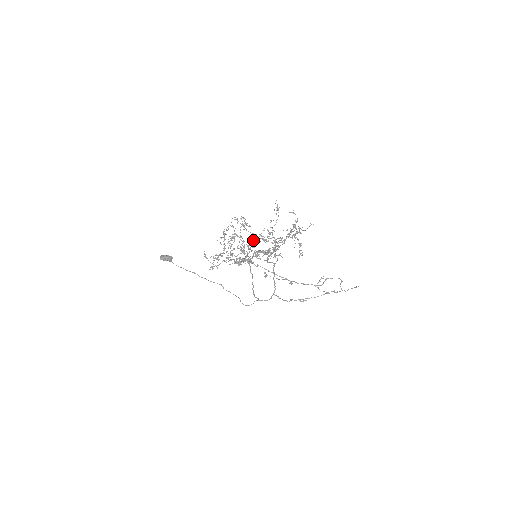
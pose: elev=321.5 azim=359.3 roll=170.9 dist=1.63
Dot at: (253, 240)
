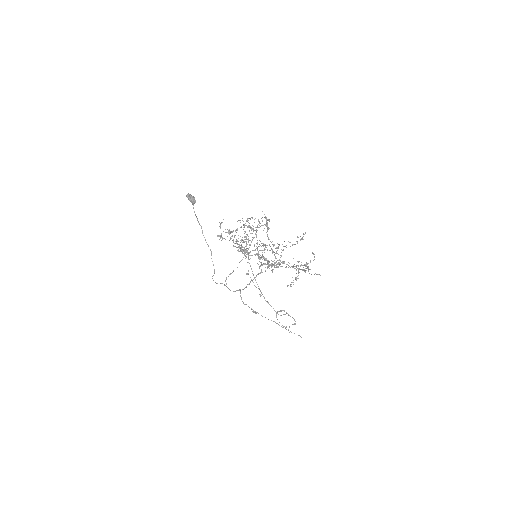
Dot at: occluded
